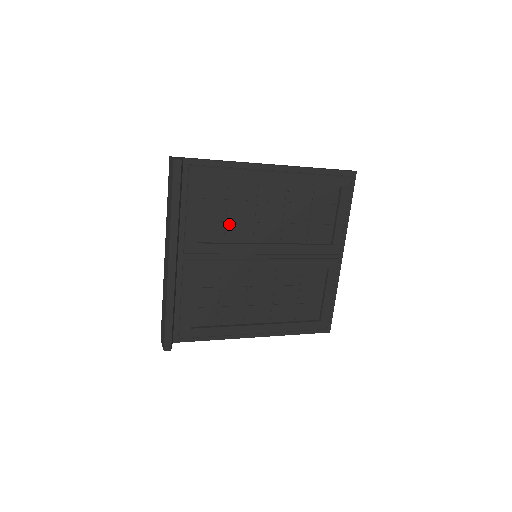
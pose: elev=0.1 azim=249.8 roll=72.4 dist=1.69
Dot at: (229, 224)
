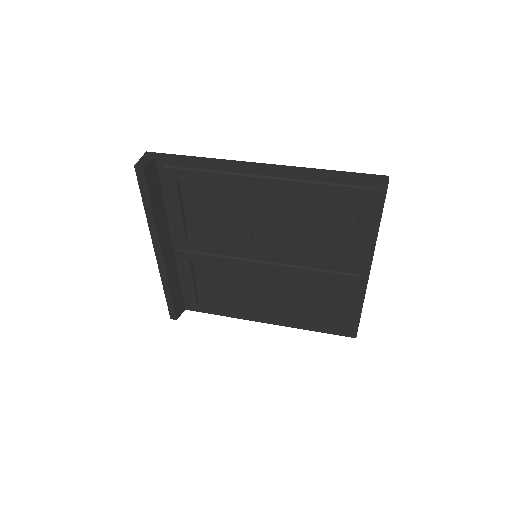
Dot at: (220, 223)
